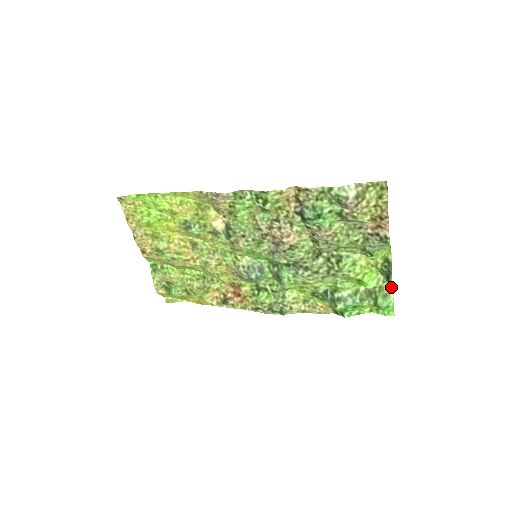
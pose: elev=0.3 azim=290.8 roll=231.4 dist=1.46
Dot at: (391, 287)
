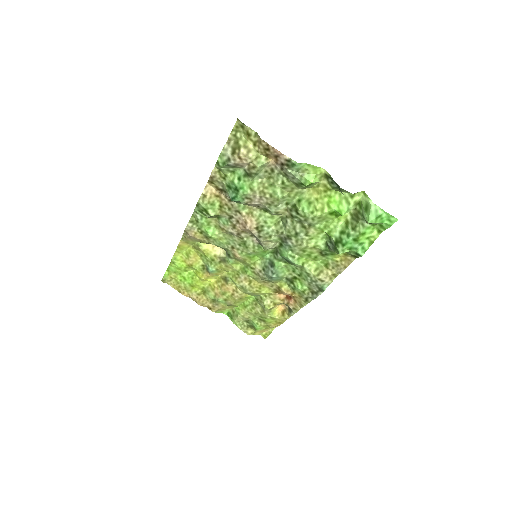
Dot at: (364, 196)
